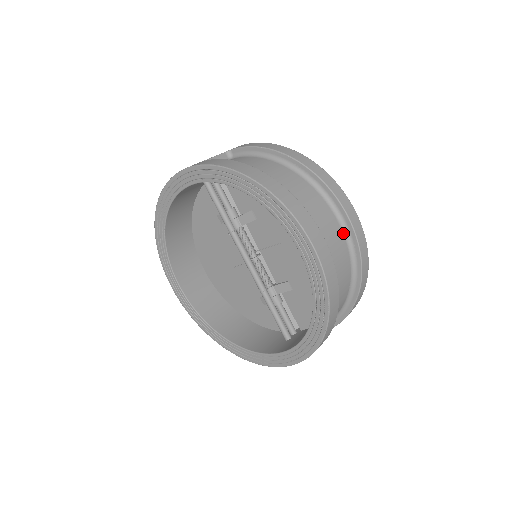
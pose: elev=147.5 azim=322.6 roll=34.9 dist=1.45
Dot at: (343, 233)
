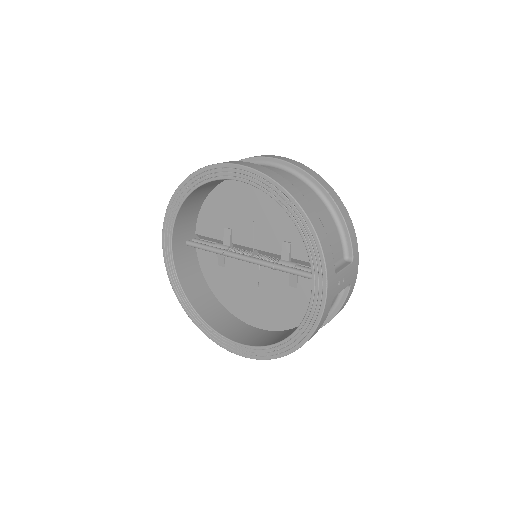
Dot at: (273, 167)
